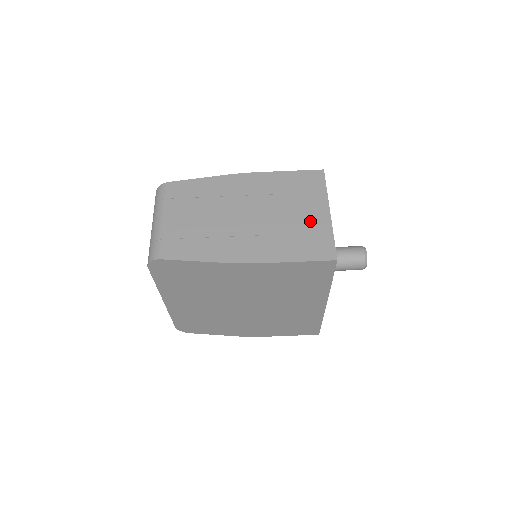
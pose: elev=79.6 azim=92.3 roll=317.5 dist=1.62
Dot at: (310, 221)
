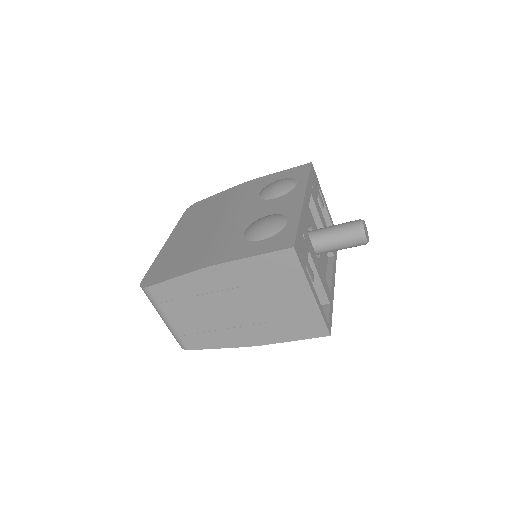
Dot at: (296, 306)
